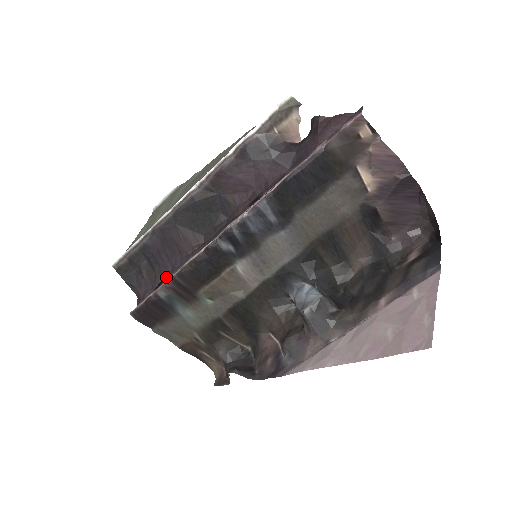
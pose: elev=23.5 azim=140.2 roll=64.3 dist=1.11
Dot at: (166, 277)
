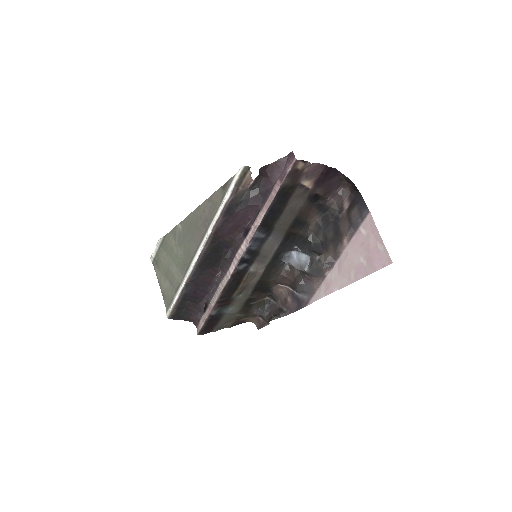
Dot at: (208, 302)
